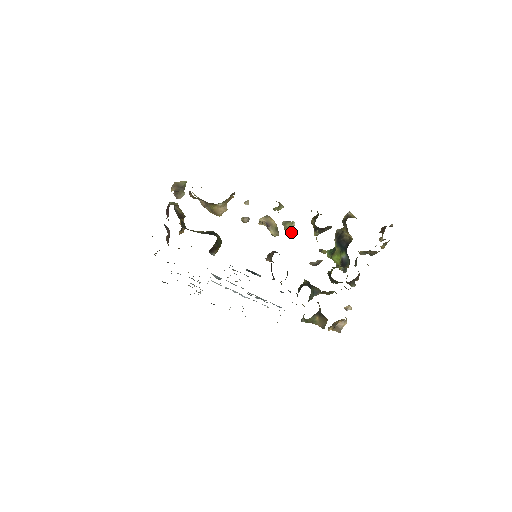
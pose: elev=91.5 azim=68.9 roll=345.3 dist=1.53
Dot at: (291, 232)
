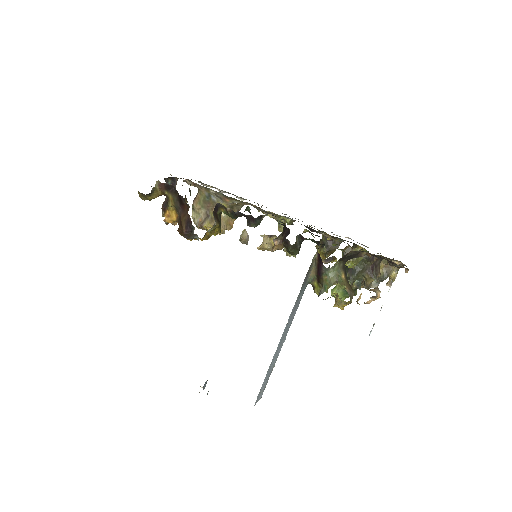
Dot at: occluded
